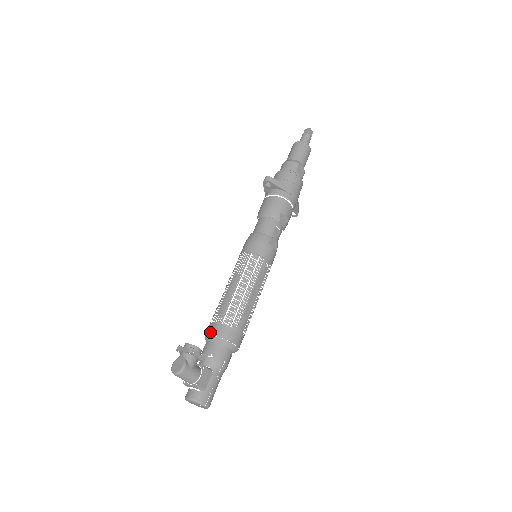
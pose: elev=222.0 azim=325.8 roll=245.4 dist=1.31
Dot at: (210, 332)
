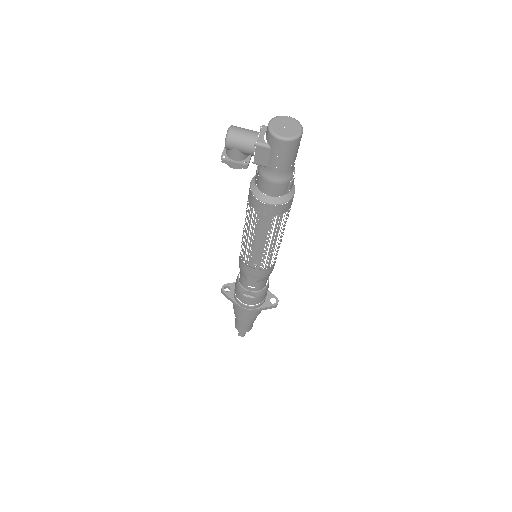
Dot at: occluded
